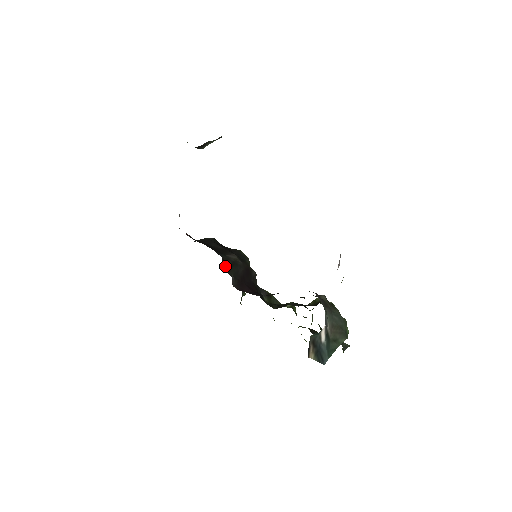
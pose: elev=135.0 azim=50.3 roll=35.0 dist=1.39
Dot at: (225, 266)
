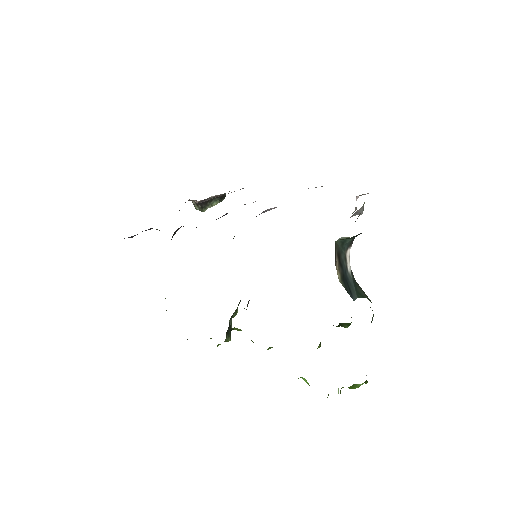
Dot at: occluded
